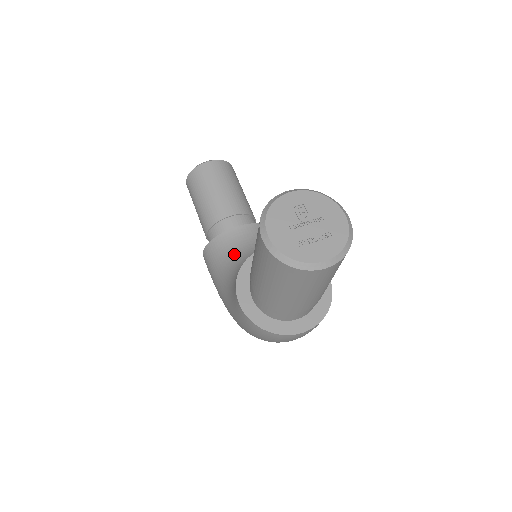
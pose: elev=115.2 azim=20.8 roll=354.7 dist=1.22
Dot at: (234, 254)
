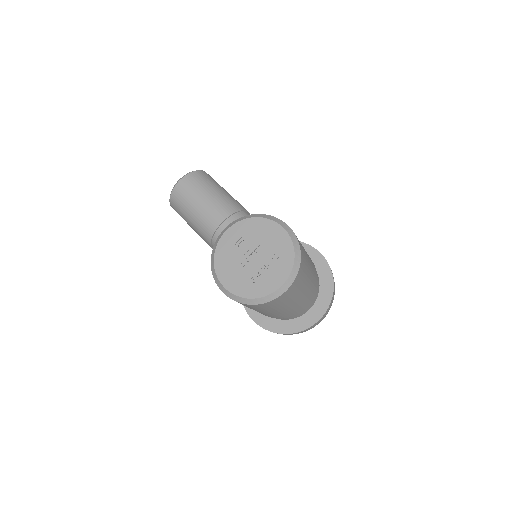
Dot at: occluded
